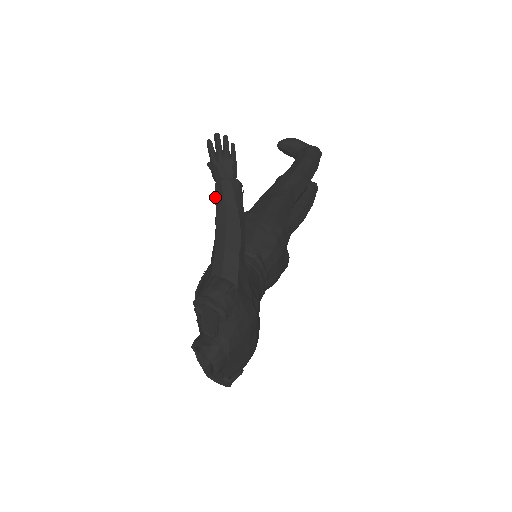
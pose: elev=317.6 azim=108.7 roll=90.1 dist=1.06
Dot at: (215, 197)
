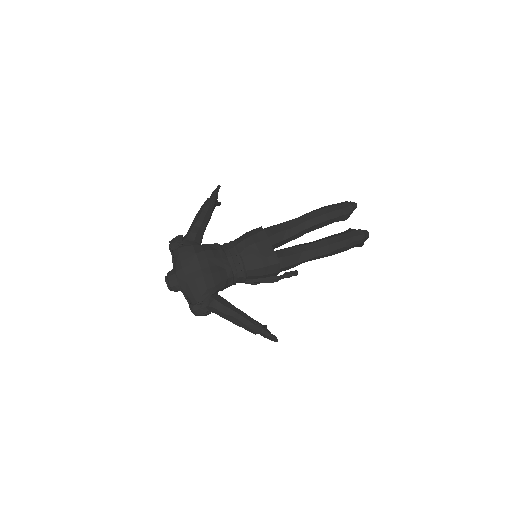
Dot at: occluded
